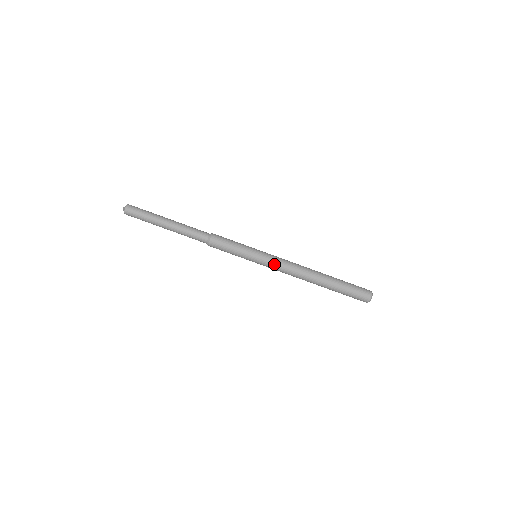
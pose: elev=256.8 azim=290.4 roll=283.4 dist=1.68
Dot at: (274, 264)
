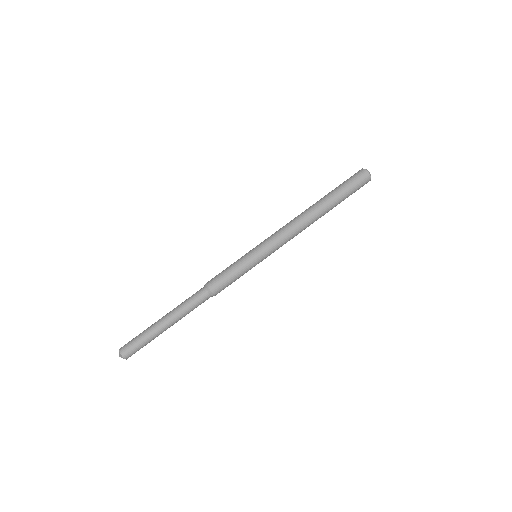
Dot at: (273, 240)
